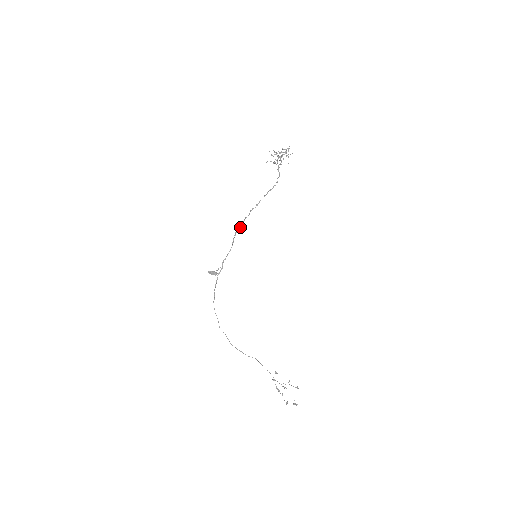
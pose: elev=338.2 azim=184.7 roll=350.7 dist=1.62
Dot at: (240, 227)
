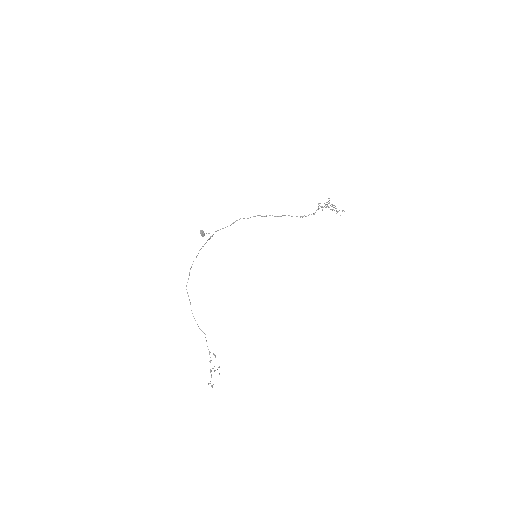
Dot at: (250, 217)
